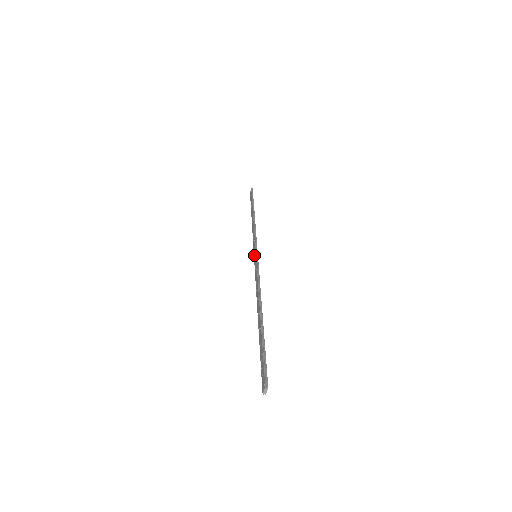
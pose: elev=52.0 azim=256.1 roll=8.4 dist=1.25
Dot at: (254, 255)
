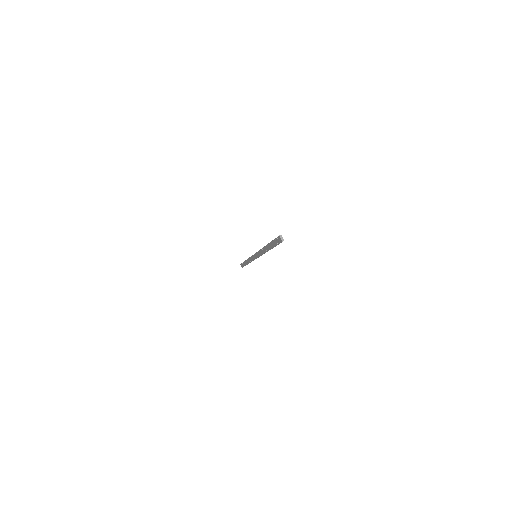
Dot at: (255, 257)
